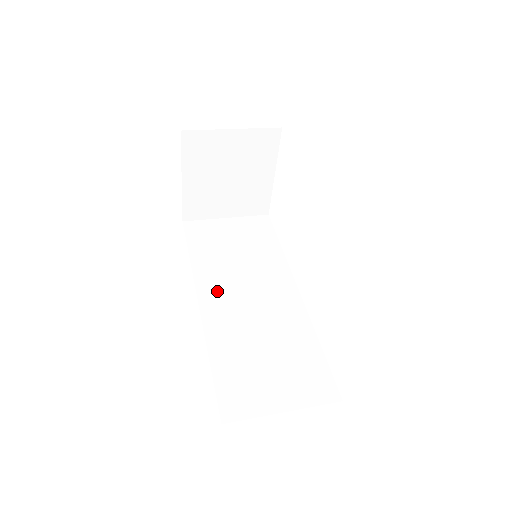
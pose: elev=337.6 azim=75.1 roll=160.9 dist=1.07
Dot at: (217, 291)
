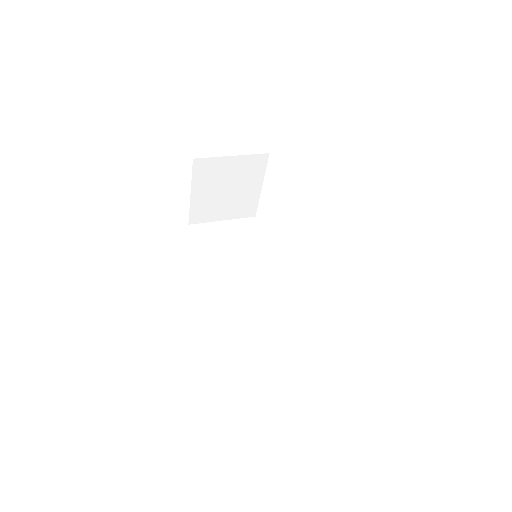
Dot at: (224, 281)
